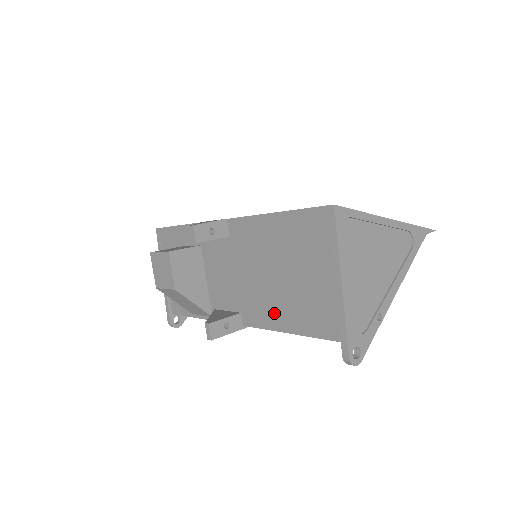
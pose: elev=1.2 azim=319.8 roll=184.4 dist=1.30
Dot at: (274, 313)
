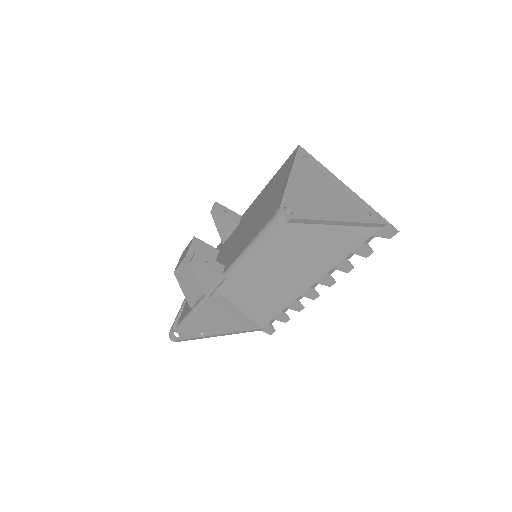
Dot at: (246, 240)
